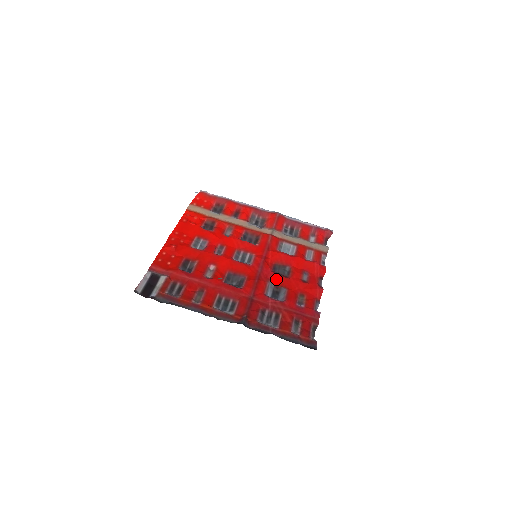
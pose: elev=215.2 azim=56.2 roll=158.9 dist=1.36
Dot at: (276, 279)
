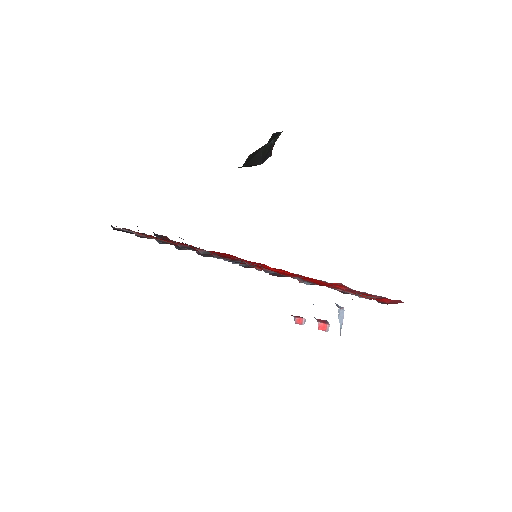
Dot at: occluded
